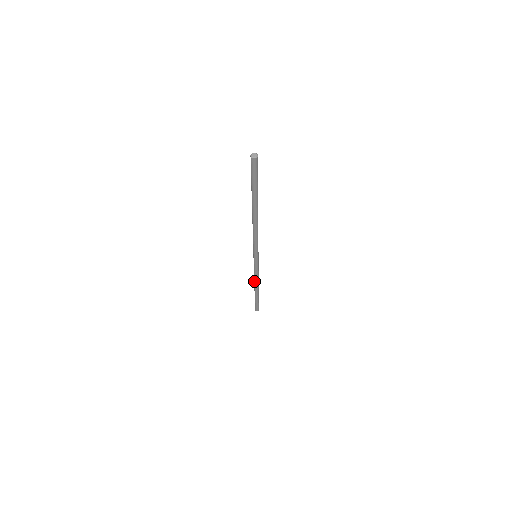
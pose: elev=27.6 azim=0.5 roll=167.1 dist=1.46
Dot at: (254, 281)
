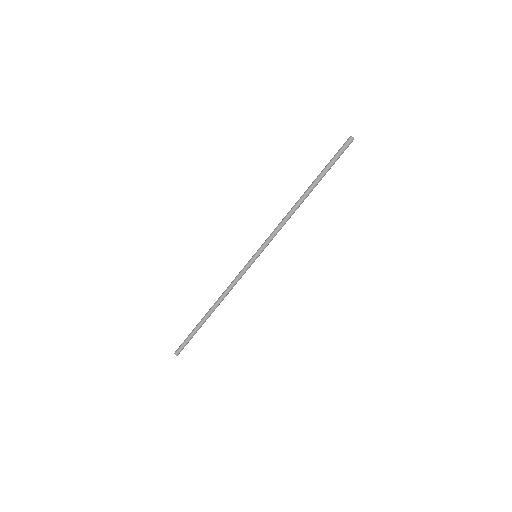
Dot at: (221, 295)
